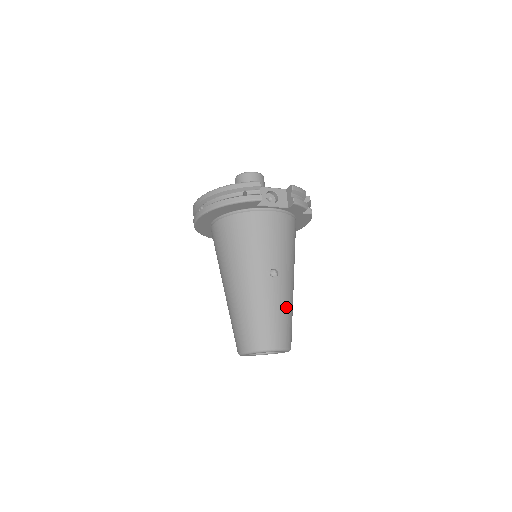
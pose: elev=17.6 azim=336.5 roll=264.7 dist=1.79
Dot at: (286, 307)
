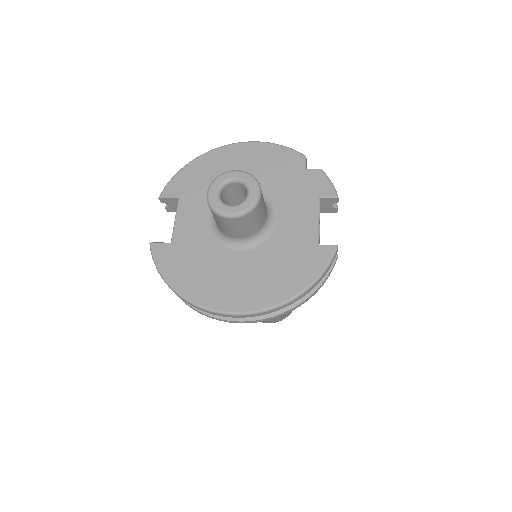
Dot at: occluded
